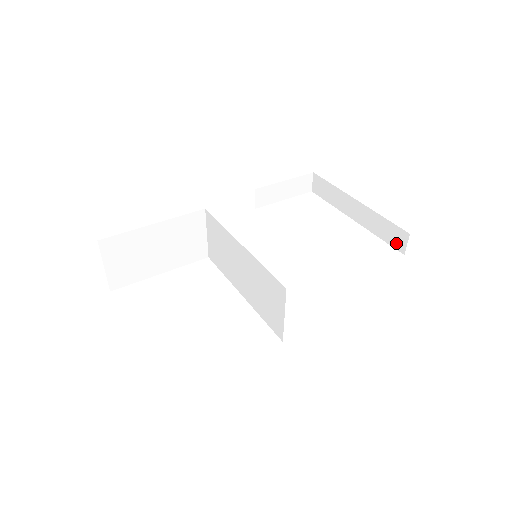
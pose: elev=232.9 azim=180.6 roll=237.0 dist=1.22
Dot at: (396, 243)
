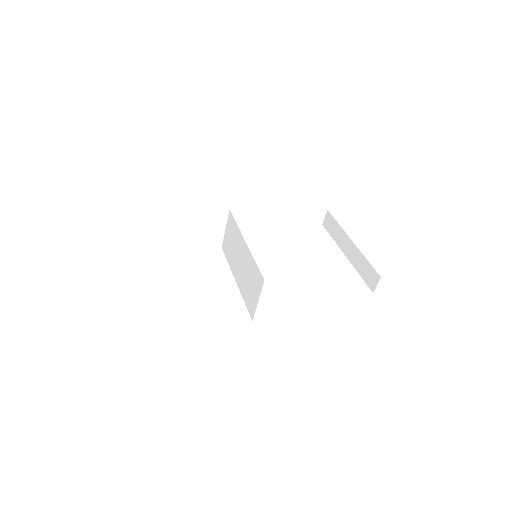
Dot at: (370, 282)
